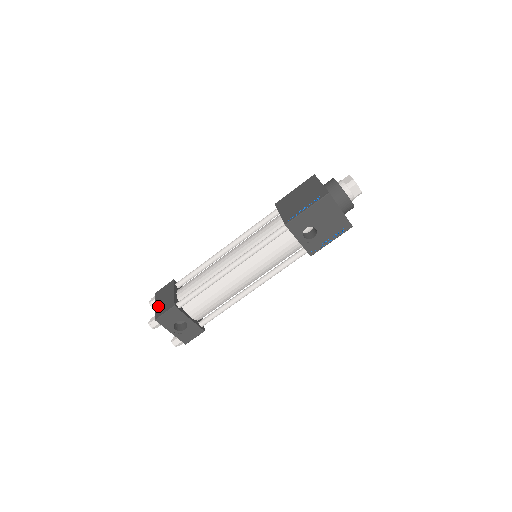
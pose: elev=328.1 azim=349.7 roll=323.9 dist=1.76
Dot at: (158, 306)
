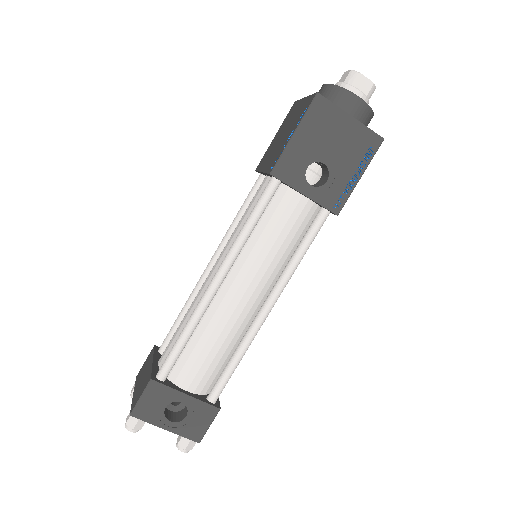
Dot at: (135, 392)
